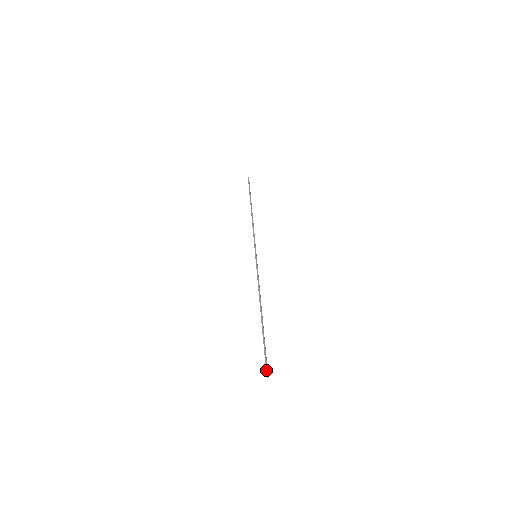
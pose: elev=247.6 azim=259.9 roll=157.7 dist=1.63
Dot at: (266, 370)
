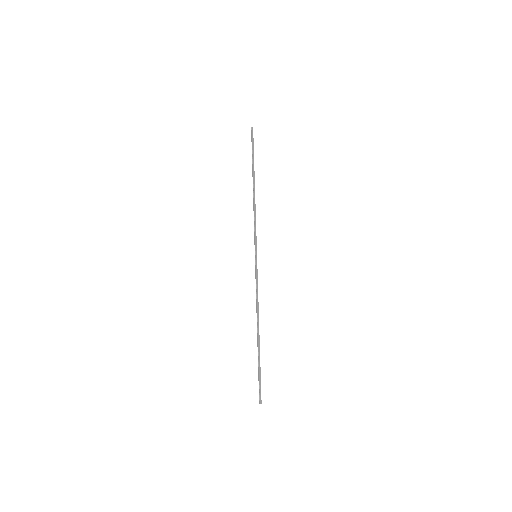
Dot at: (259, 397)
